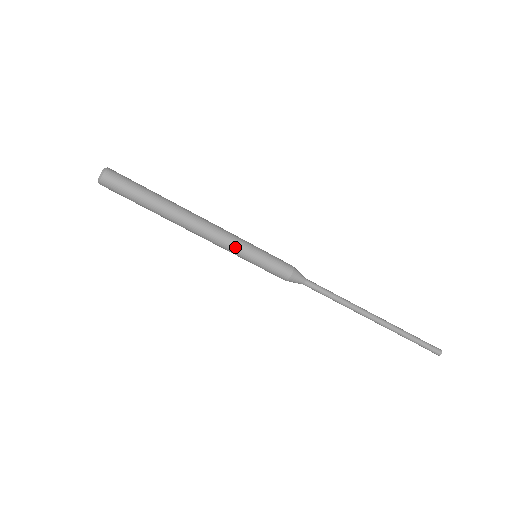
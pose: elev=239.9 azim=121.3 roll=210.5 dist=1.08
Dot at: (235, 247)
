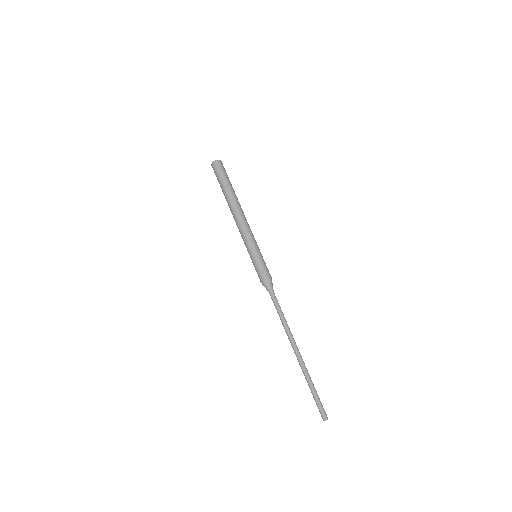
Dot at: (248, 240)
